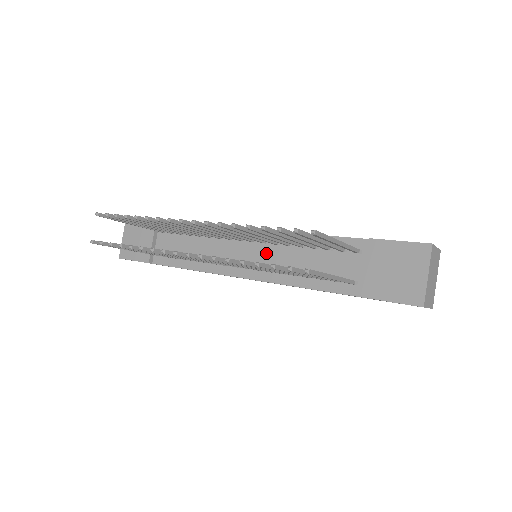
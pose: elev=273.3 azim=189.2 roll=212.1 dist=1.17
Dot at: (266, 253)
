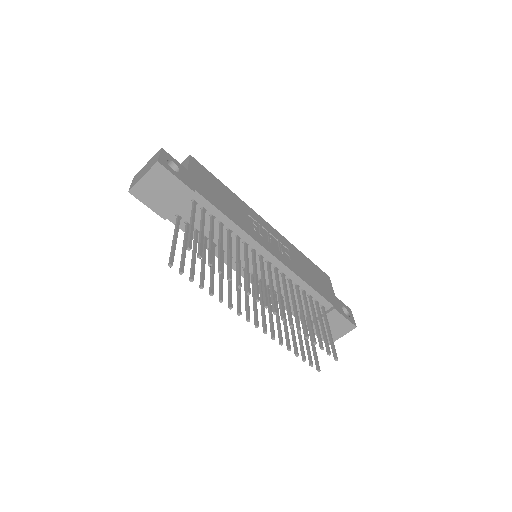
Dot at: (272, 275)
